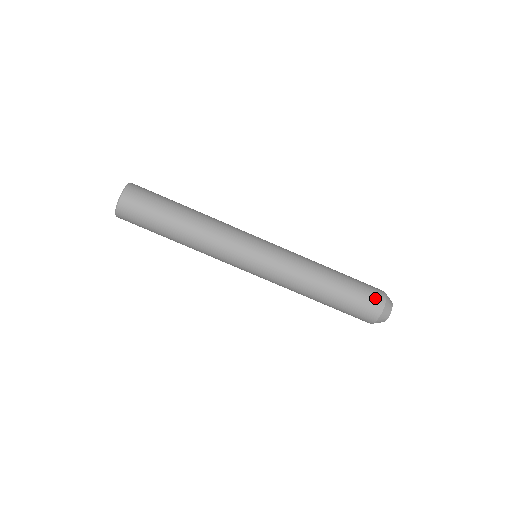
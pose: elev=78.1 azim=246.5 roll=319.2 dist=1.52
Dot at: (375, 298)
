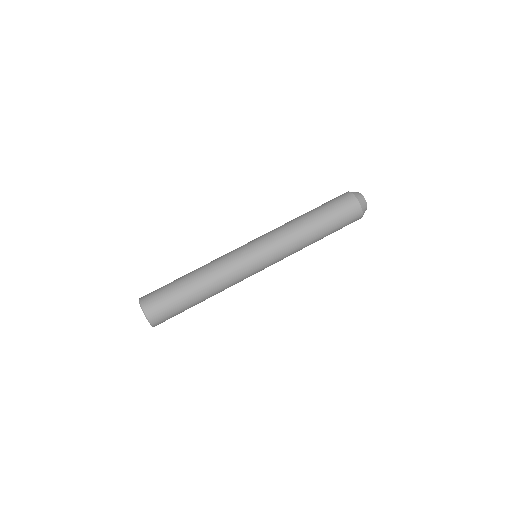
Dot at: (340, 196)
